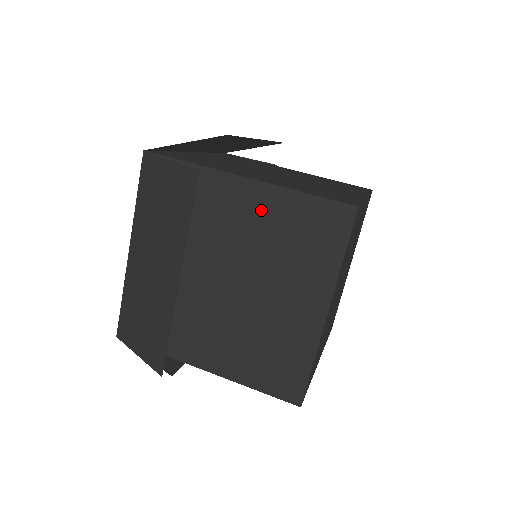
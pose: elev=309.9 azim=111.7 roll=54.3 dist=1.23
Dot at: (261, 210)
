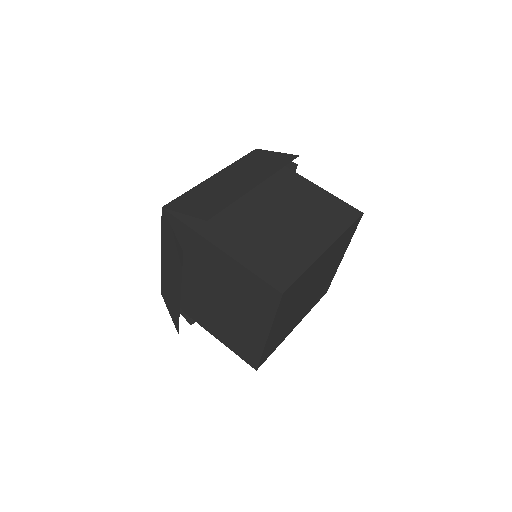
Dot at: (229, 270)
